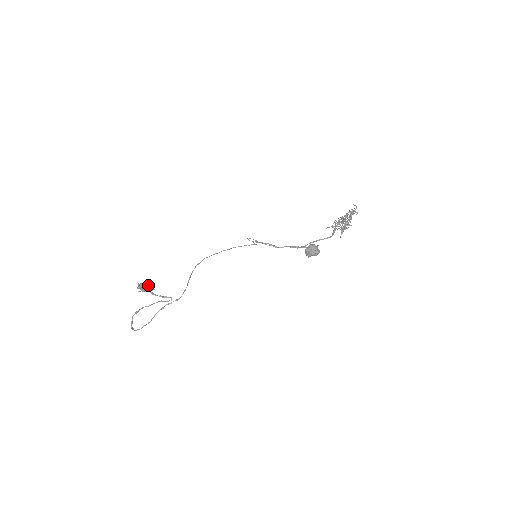
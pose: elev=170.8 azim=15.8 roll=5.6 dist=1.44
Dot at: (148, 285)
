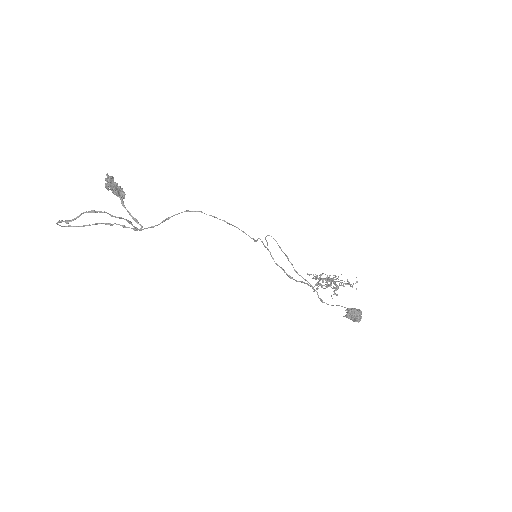
Dot at: occluded
